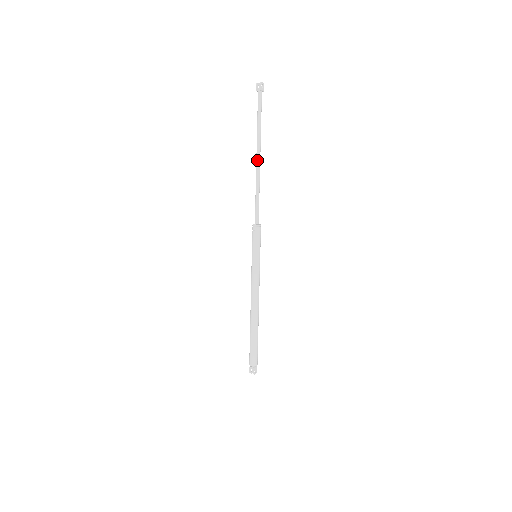
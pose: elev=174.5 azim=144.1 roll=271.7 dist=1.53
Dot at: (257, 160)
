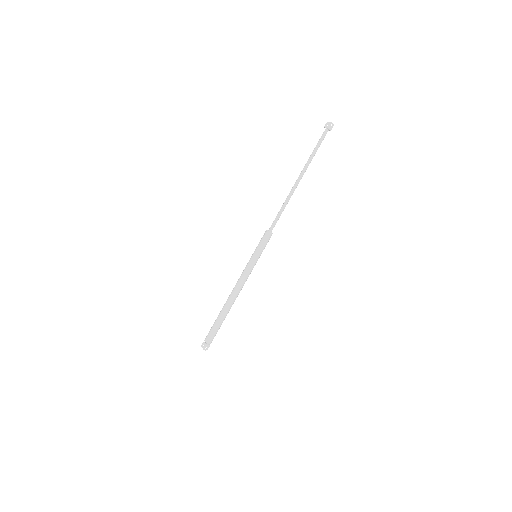
Dot at: (296, 181)
